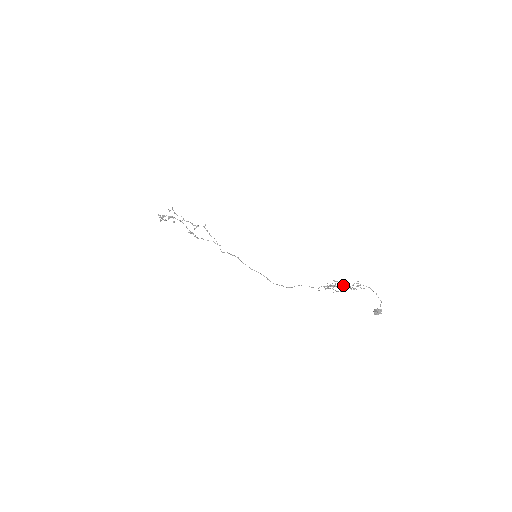
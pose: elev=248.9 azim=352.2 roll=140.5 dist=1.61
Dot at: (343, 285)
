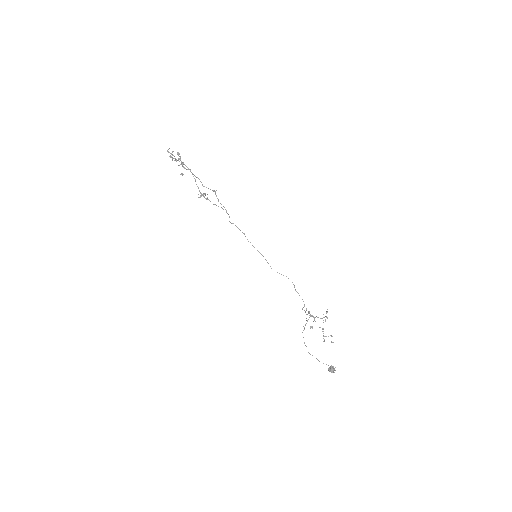
Dot at: occluded
